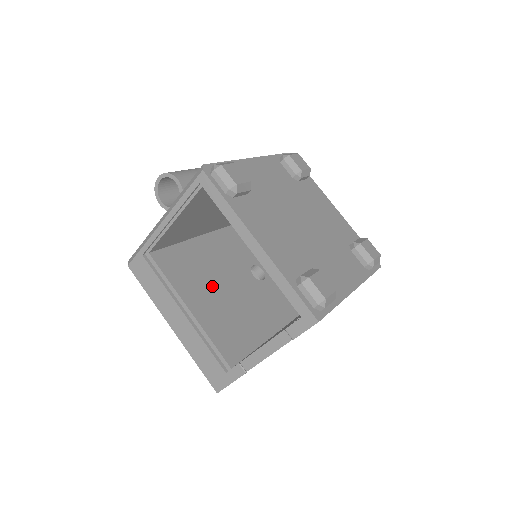
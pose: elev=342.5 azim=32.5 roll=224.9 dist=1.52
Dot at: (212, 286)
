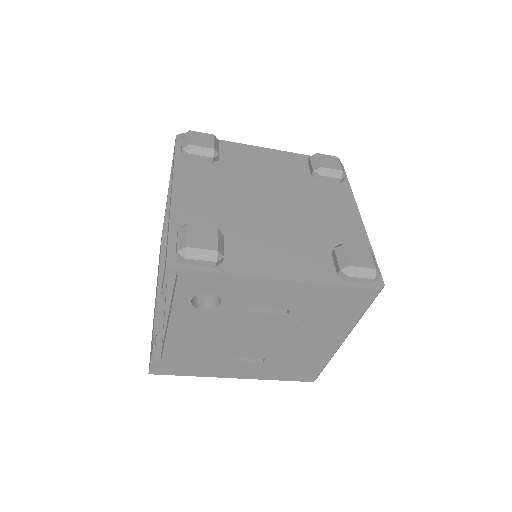
Dot at: occluded
